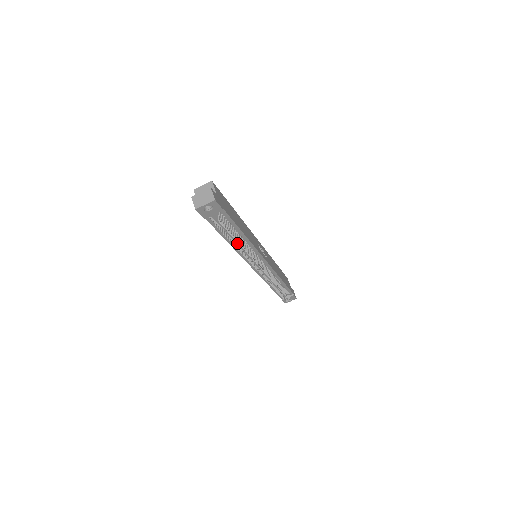
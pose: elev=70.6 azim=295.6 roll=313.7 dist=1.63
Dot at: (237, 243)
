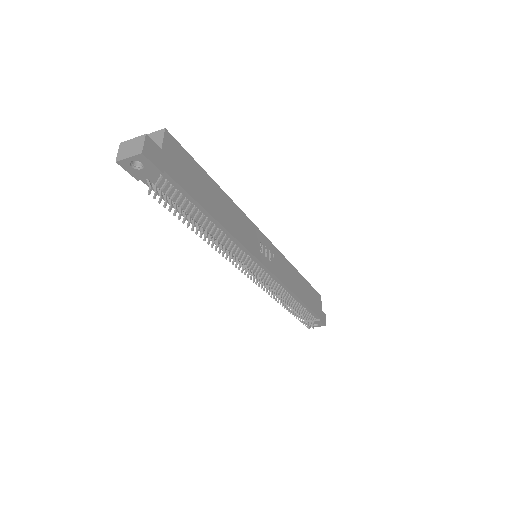
Dot at: (209, 230)
